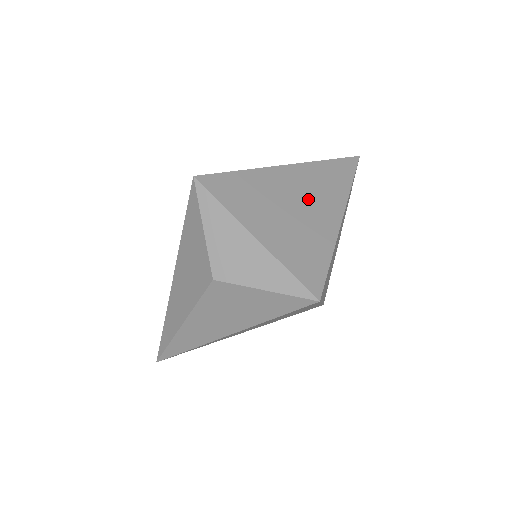
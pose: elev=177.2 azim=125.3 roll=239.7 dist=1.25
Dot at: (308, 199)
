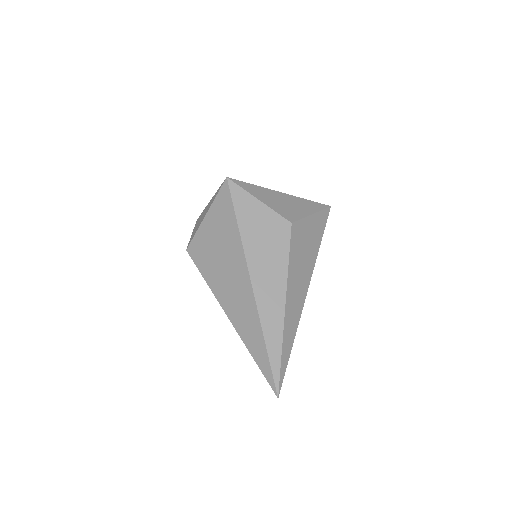
Dot at: occluded
